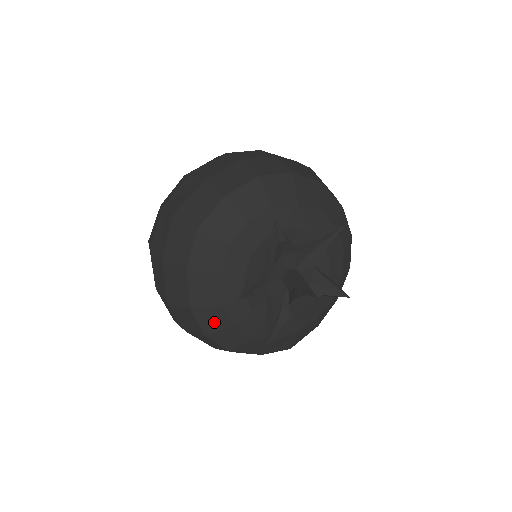
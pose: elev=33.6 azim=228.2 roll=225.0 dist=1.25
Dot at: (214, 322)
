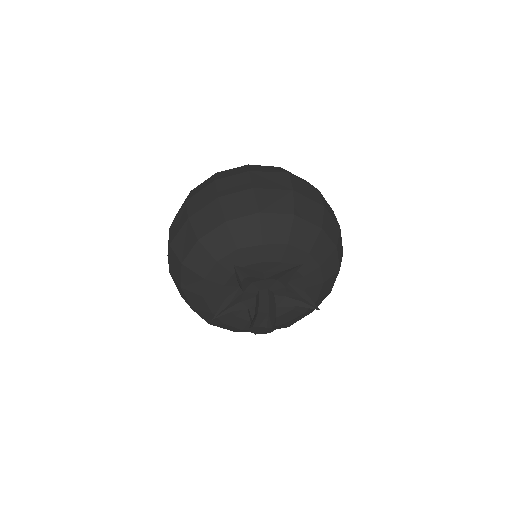
Dot at: (211, 319)
